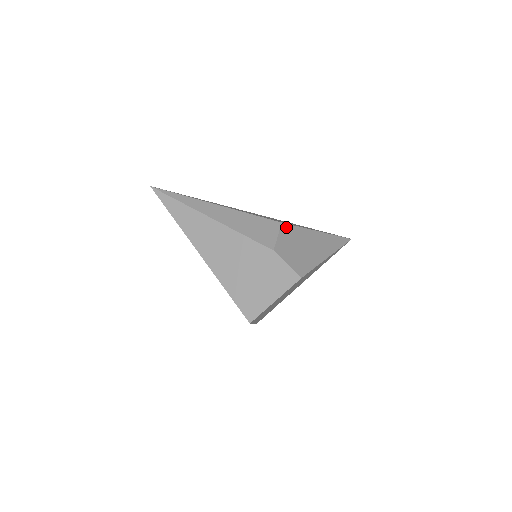
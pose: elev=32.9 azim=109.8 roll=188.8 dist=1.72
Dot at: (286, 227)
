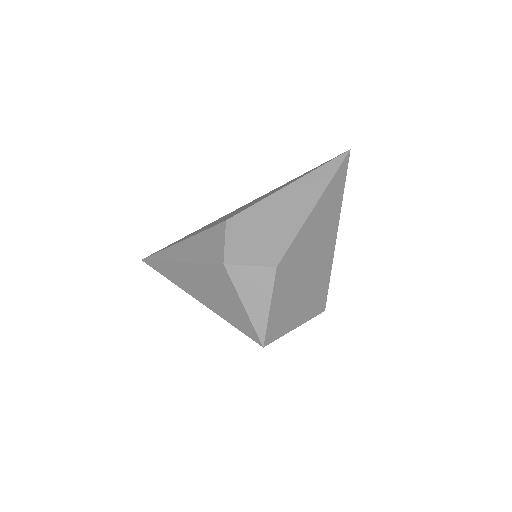
Dot at: (234, 221)
